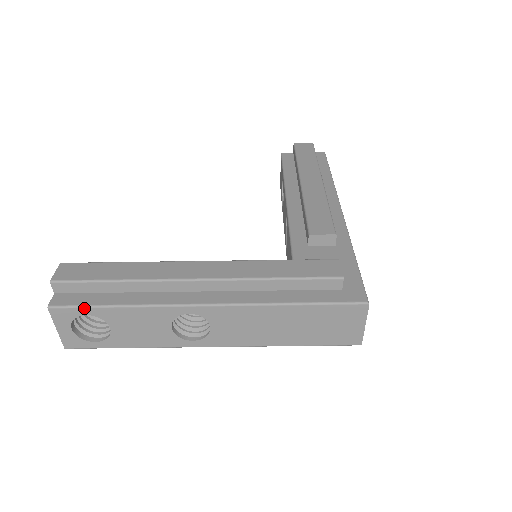
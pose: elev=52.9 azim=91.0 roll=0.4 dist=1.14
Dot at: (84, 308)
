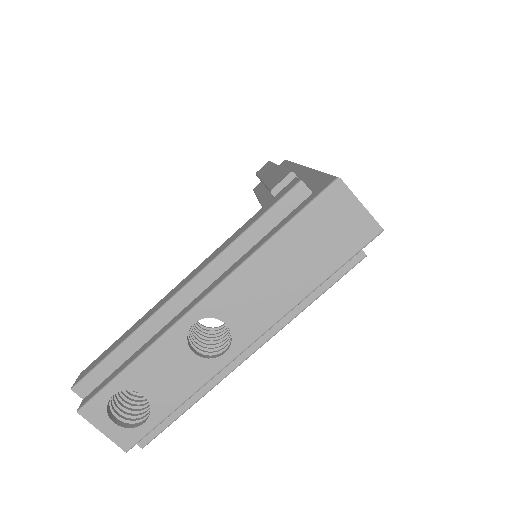
Dot at: (105, 389)
